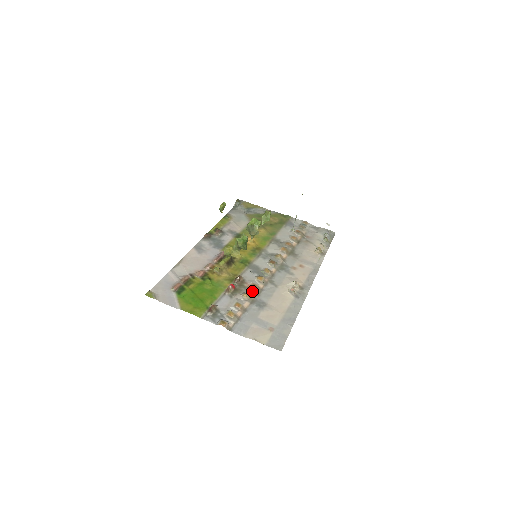
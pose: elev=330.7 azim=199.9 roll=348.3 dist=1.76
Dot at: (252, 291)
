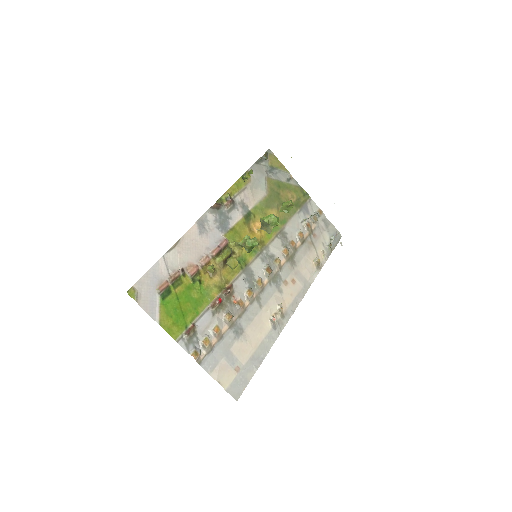
Dot at: (236, 310)
